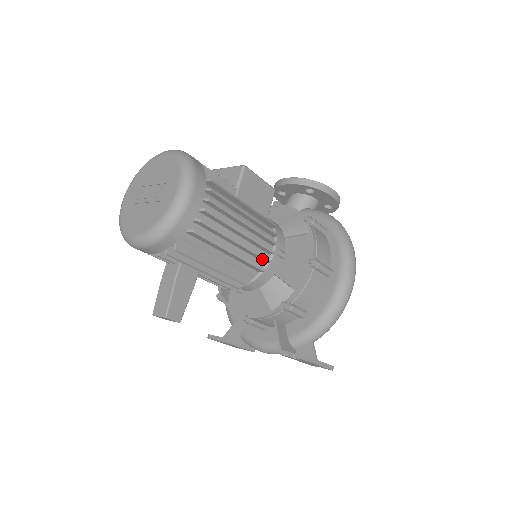
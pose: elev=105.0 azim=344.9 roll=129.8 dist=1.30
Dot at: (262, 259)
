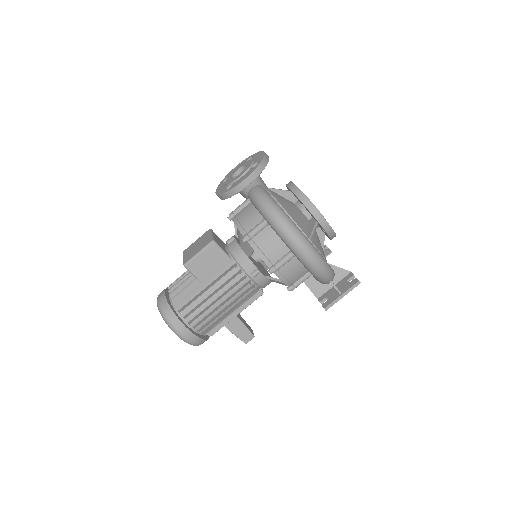
Dot at: (249, 292)
